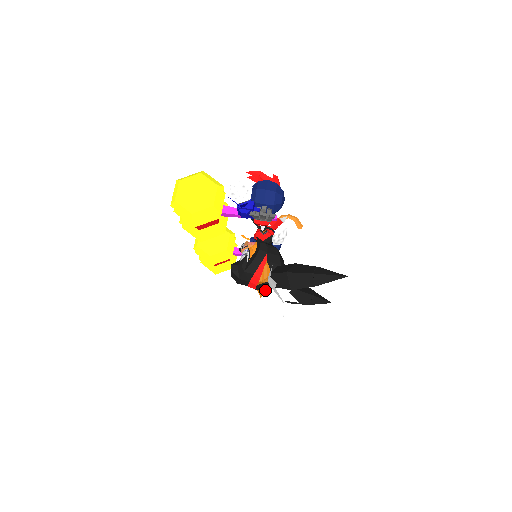
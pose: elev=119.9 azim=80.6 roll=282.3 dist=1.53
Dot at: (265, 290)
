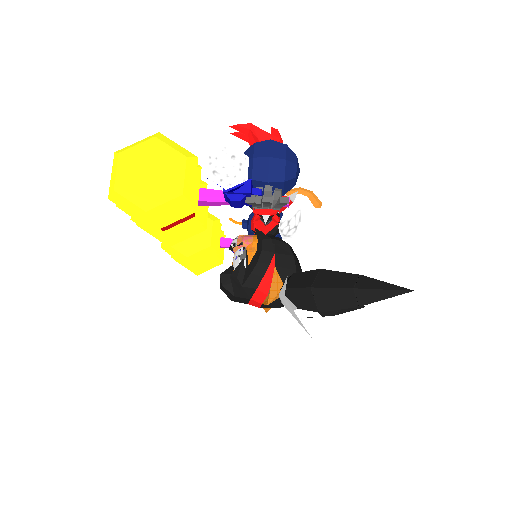
Dot at: occluded
